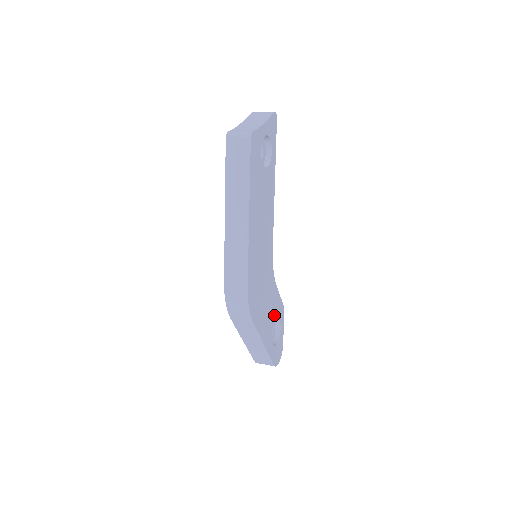
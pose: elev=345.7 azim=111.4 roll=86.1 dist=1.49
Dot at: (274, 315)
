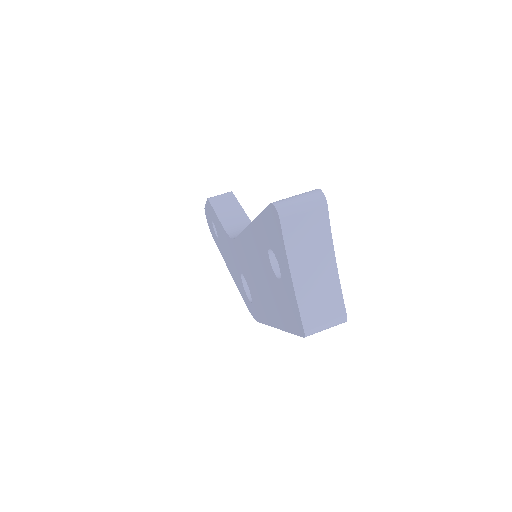
Dot at: occluded
